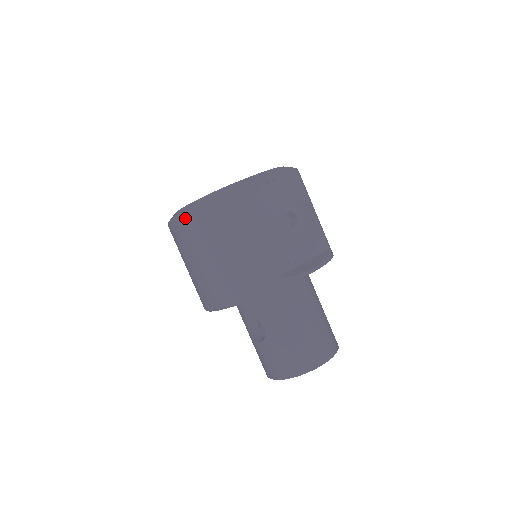
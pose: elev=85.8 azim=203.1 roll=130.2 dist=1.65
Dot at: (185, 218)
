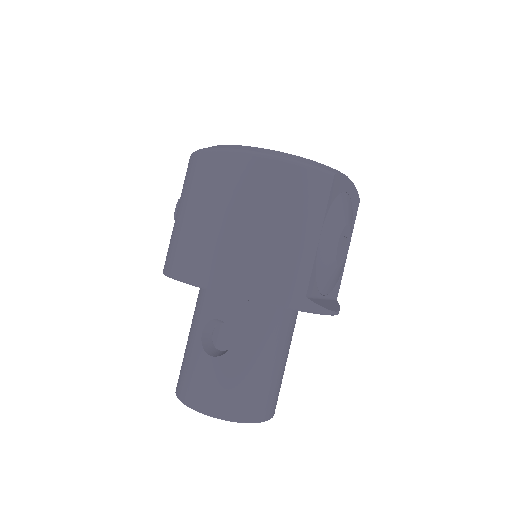
Dot at: (252, 159)
